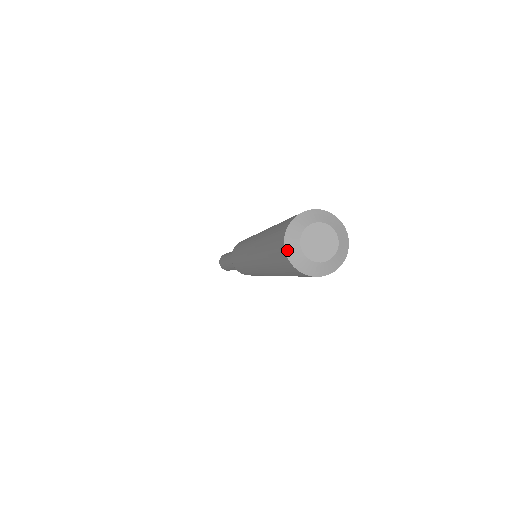
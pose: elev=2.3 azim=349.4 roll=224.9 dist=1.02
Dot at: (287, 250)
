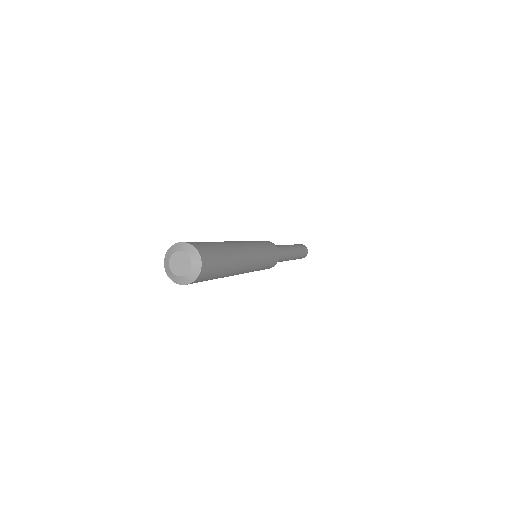
Dot at: (166, 271)
